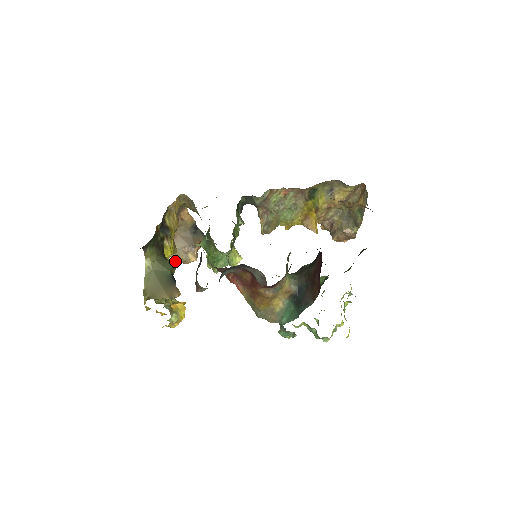
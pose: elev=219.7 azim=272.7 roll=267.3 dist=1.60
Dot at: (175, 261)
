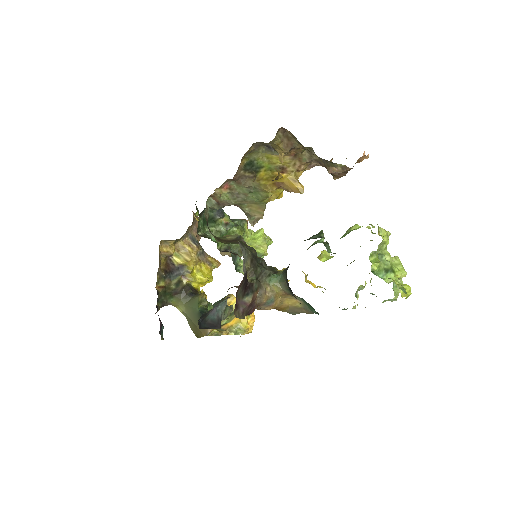
Dot at: (199, 295)
